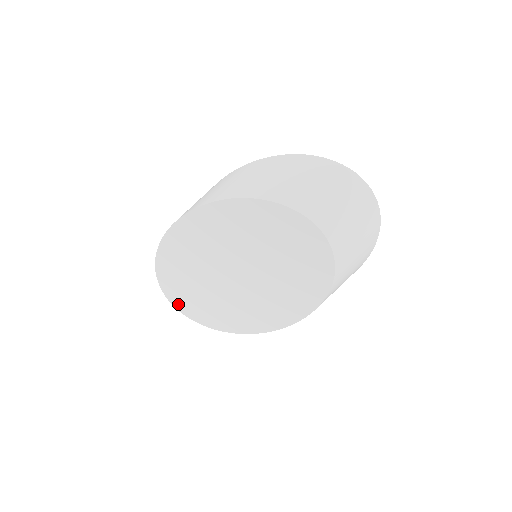
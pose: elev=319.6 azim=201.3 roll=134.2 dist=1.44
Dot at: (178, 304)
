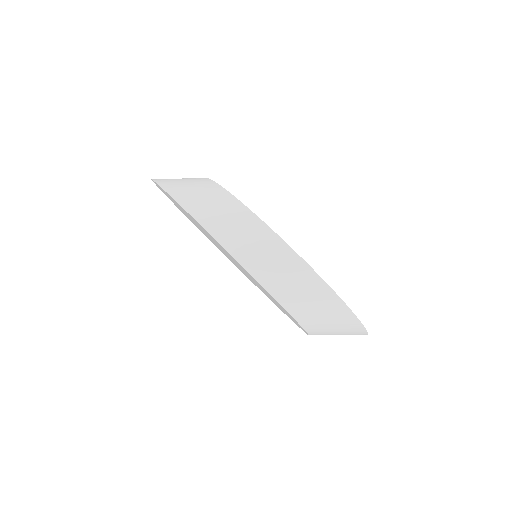
Dot at: occluded
